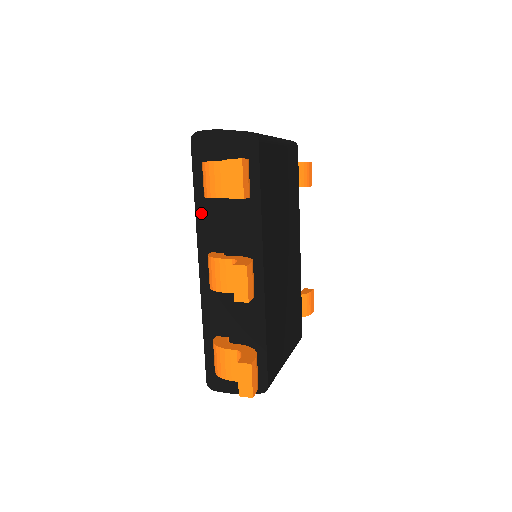
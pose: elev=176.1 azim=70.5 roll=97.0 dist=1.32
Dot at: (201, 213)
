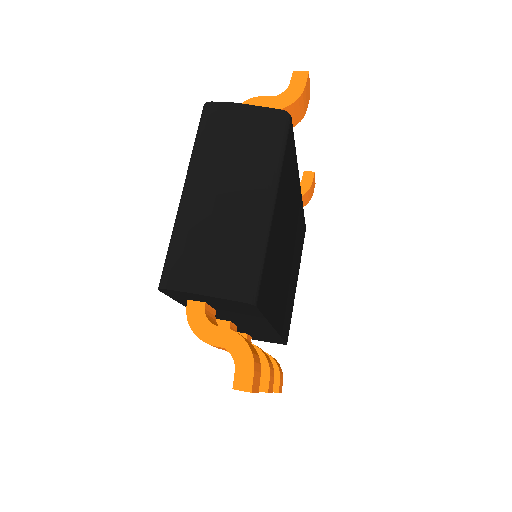
Dot at: occluded
